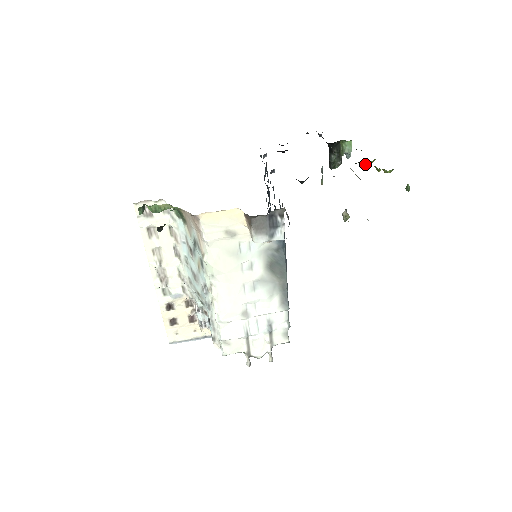
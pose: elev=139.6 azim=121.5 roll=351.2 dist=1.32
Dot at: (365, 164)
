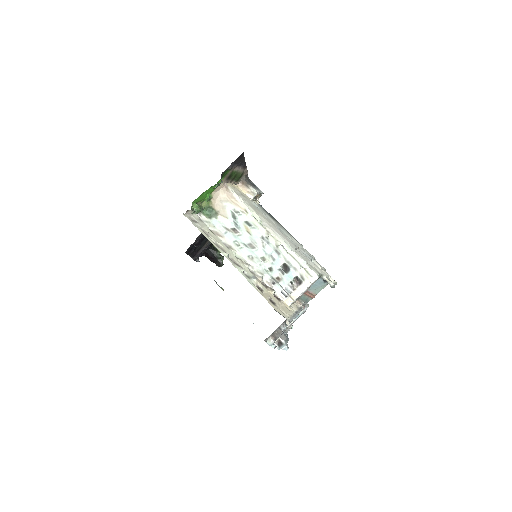
Dot at: occluded
